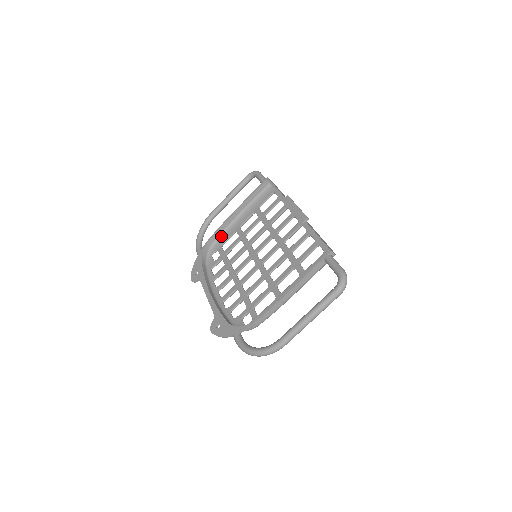
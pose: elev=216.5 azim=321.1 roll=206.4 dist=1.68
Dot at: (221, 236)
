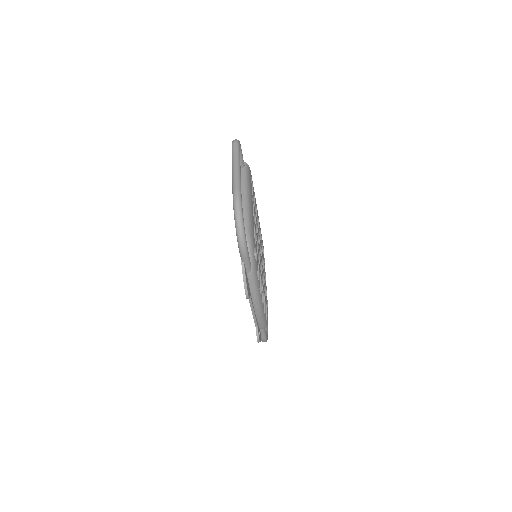
Dot at: occluded
